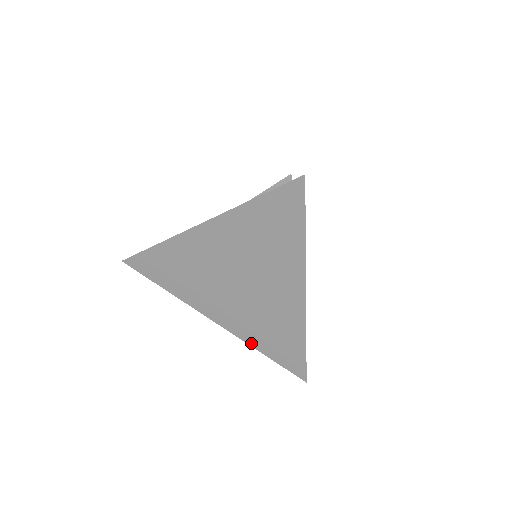
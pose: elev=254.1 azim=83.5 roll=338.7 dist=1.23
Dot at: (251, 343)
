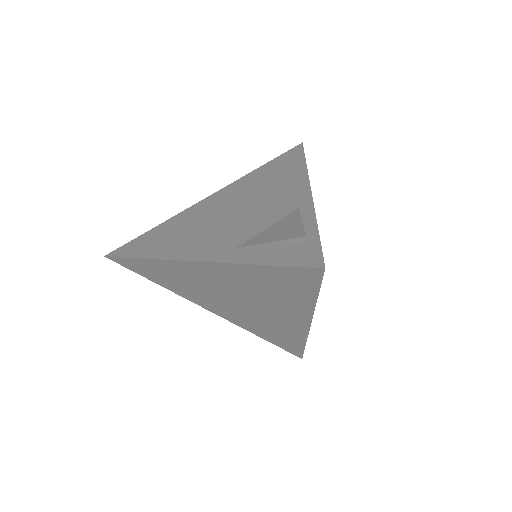
Dot at: (249, 330)
